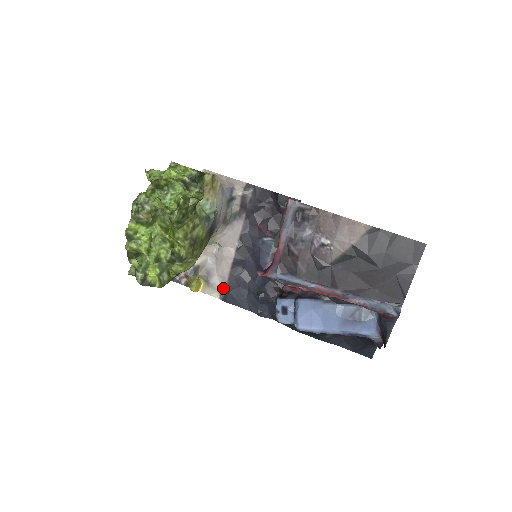
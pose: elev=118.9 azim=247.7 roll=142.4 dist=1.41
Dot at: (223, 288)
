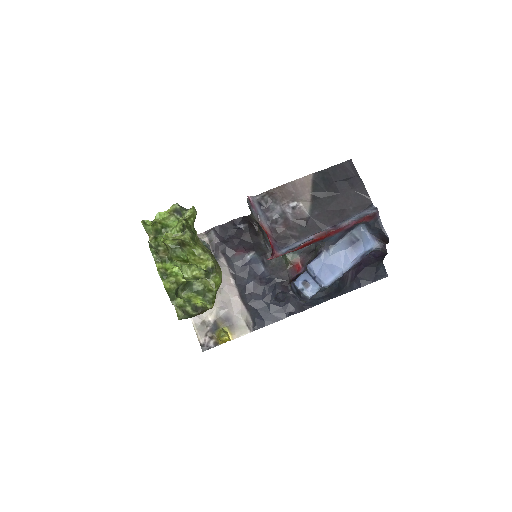
Dot at: (247, 319)
